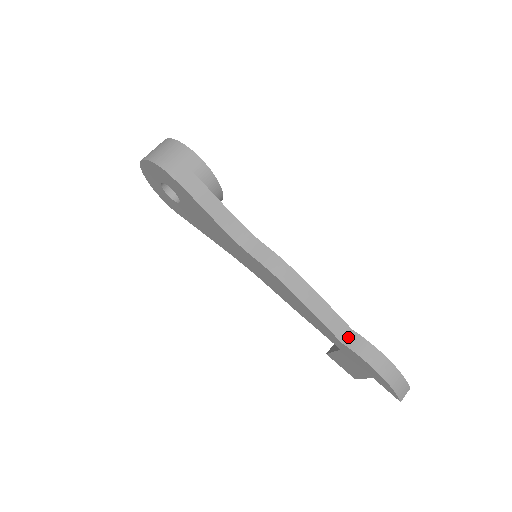
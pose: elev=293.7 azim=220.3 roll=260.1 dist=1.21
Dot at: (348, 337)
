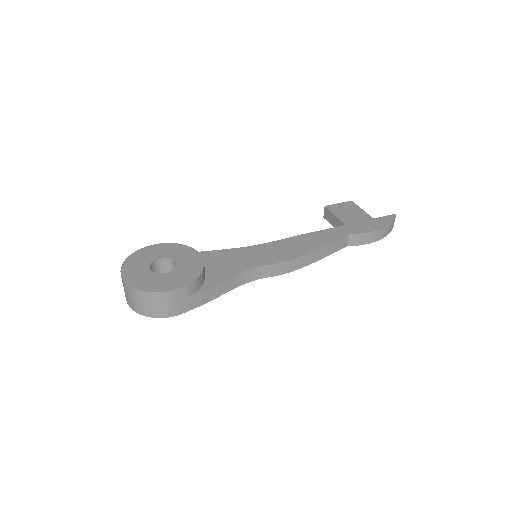
Dot at: (350, 240)
